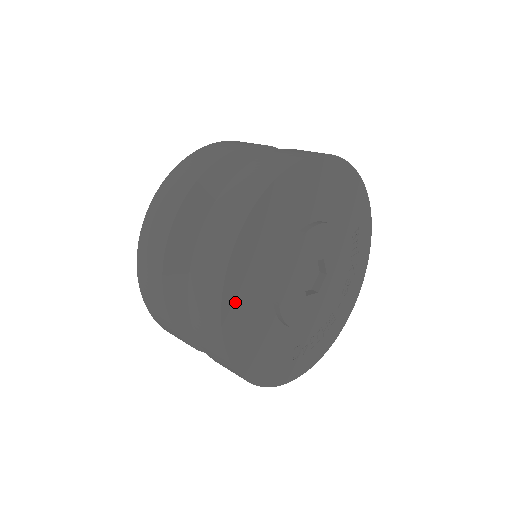
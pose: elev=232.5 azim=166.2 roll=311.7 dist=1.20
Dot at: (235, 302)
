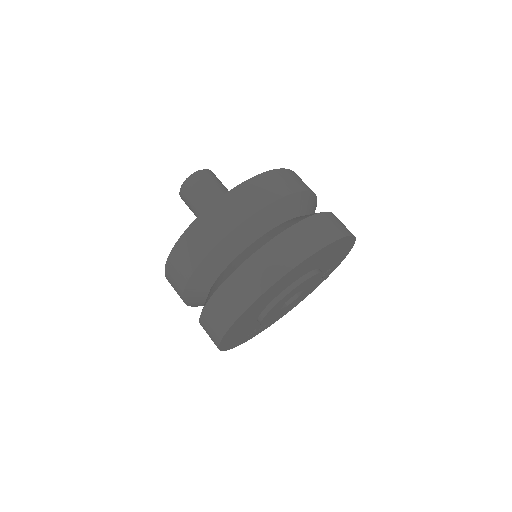
Dot at: (246, 314)
